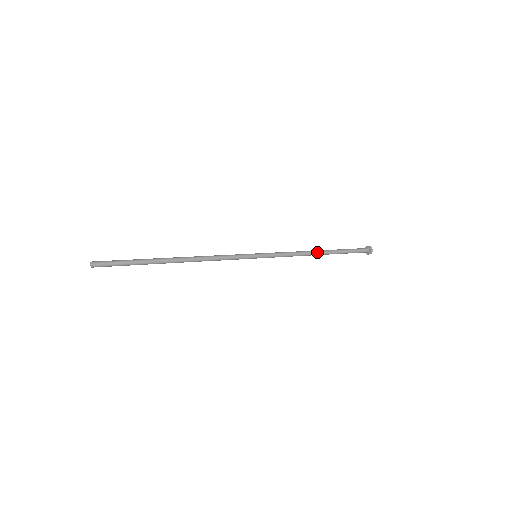
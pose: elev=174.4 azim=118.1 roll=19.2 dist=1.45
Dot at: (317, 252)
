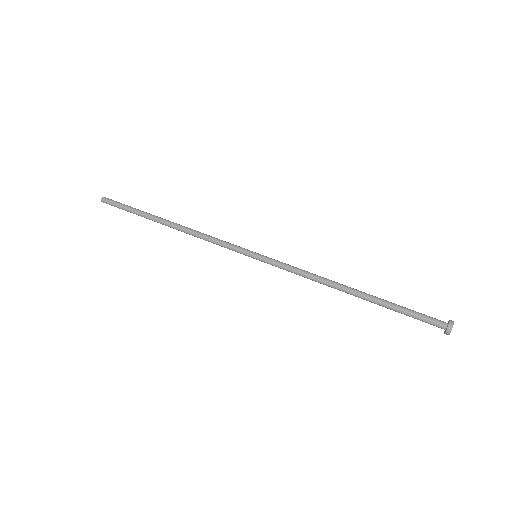
Dot at: (344, 288)
